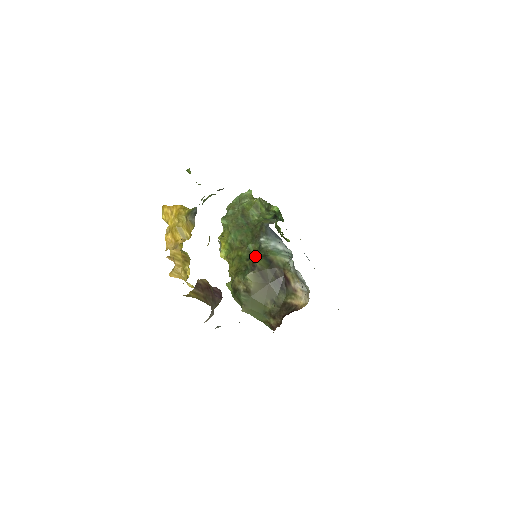
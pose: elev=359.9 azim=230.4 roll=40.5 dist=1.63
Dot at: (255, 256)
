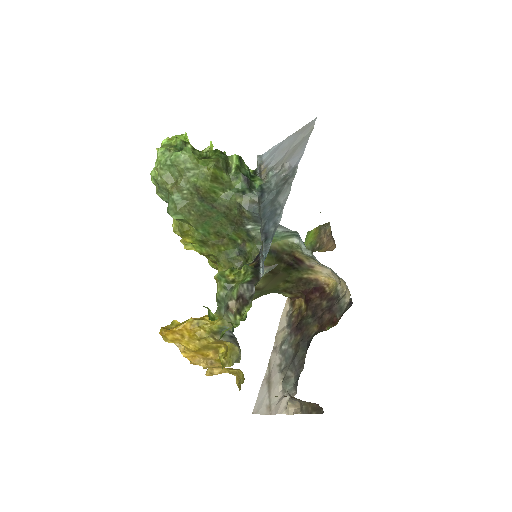
Dot at: (248, 249)
